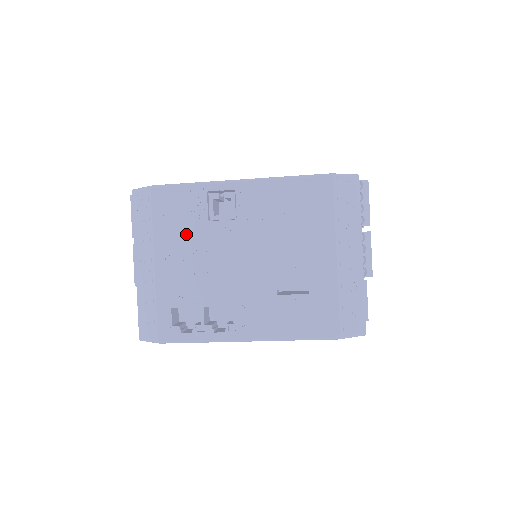
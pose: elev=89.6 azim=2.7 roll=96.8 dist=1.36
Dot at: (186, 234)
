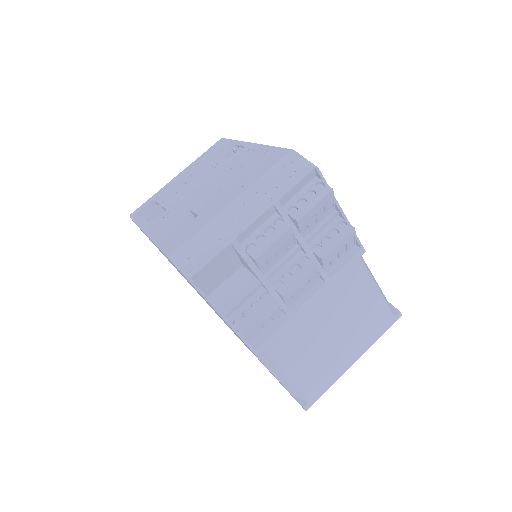
Dot at: (203, 164)
